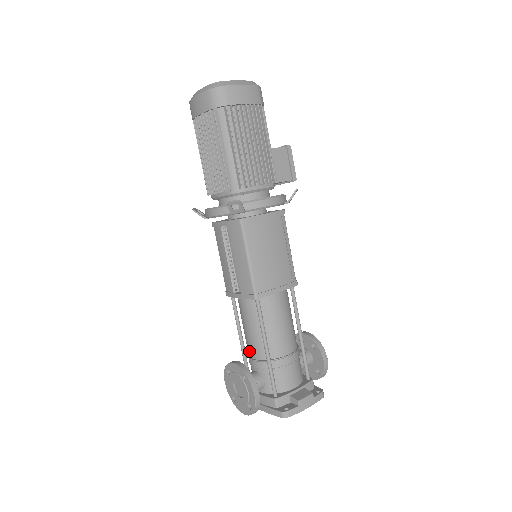
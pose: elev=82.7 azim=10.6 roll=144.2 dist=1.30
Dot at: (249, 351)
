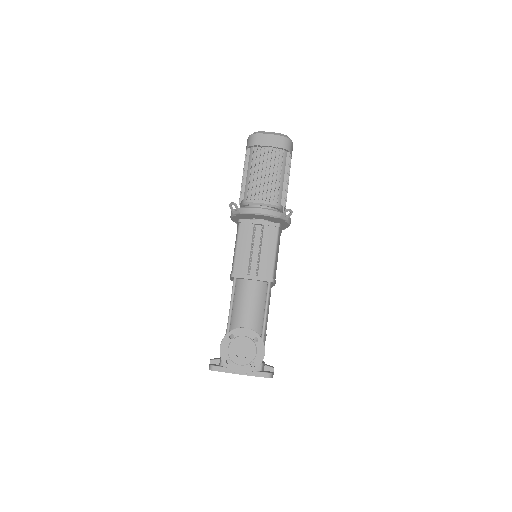
Dot at: (242, 325)
